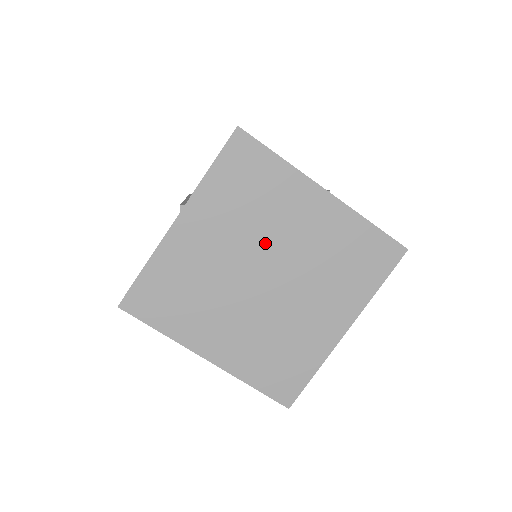
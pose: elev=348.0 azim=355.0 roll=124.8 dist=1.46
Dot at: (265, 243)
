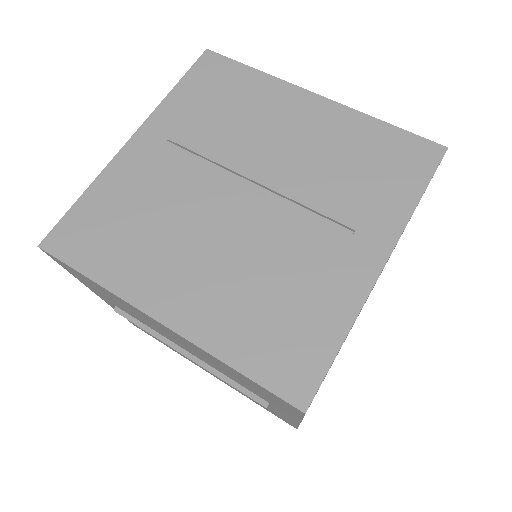
Dot at: occluded
